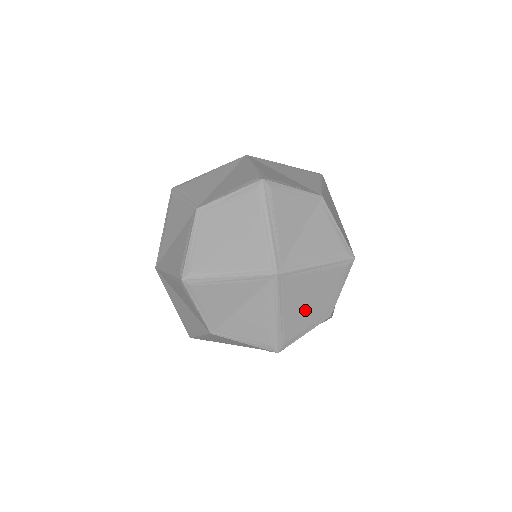
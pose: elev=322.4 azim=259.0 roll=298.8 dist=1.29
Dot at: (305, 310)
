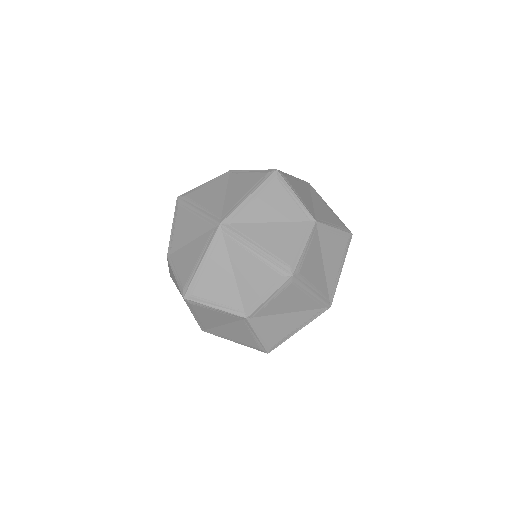
Dot at: occluded
